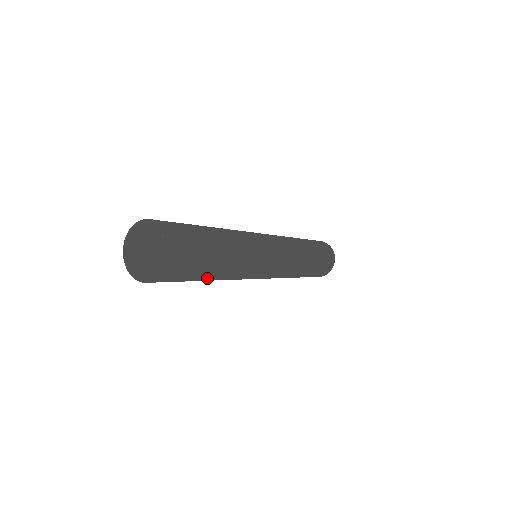
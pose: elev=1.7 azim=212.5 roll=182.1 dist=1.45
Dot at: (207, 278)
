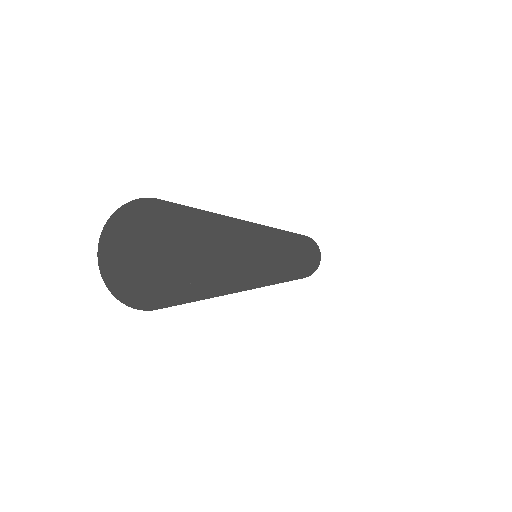
Dot at: (244, 263)
